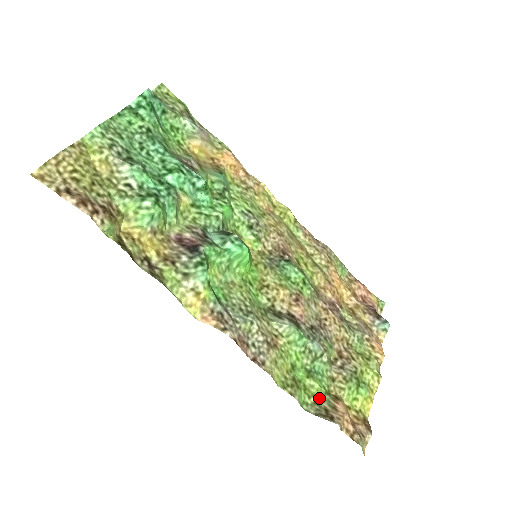
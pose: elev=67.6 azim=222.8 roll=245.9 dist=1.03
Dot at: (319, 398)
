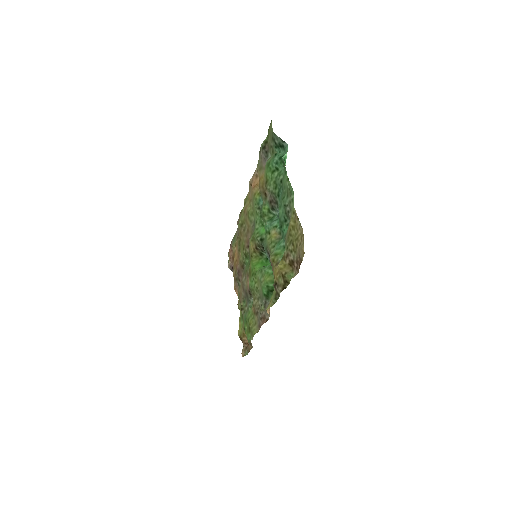
Dot at: (245, 333)
